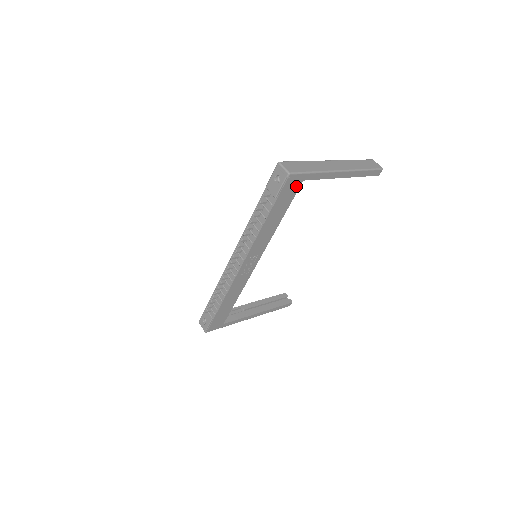
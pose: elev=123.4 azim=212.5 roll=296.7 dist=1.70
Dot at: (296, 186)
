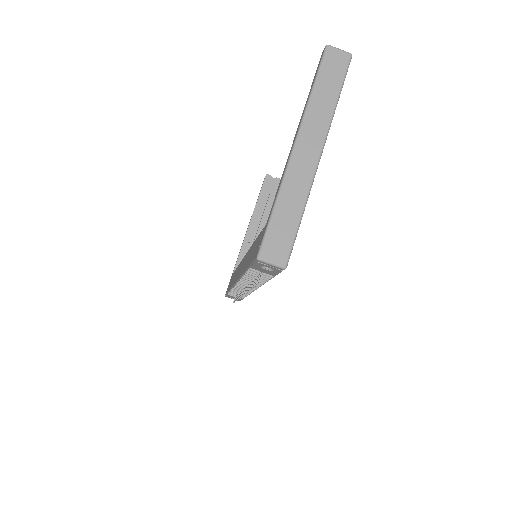
Dot at: occluded
